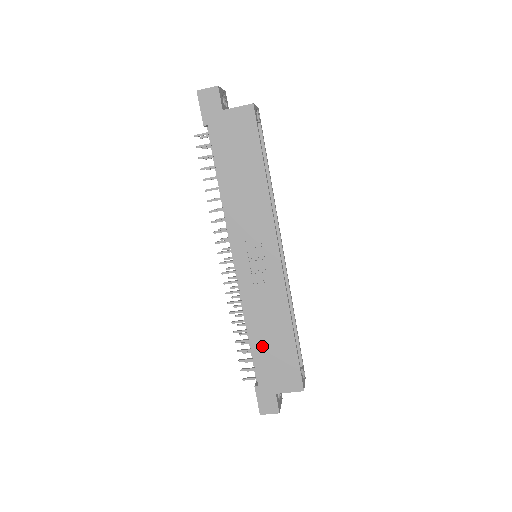
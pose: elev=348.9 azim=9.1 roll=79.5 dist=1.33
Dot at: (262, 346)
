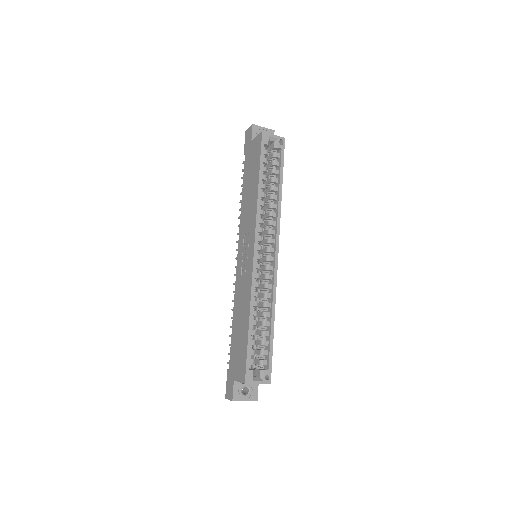
Dot at: (236, 332)
